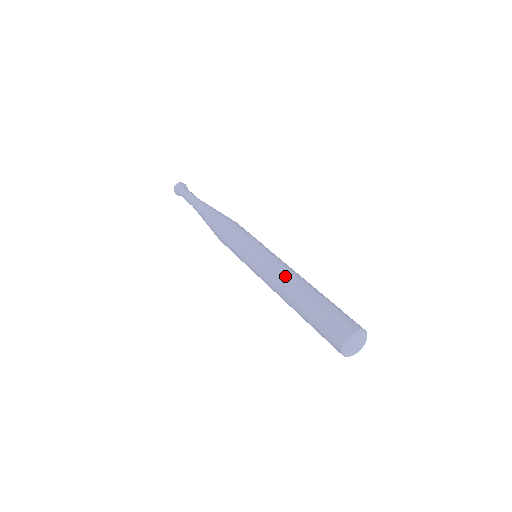
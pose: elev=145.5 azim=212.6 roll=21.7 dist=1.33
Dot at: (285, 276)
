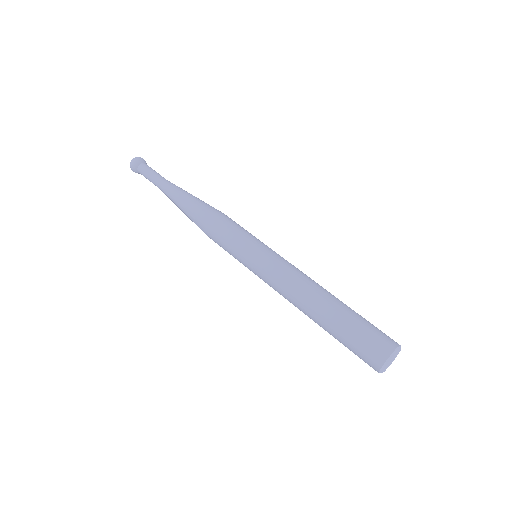
Dot at: (303, 284)
